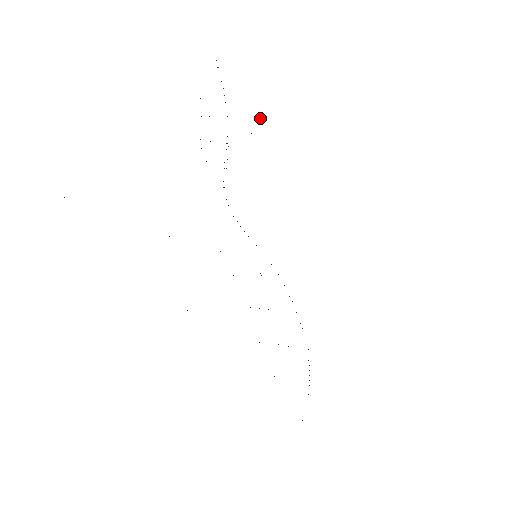
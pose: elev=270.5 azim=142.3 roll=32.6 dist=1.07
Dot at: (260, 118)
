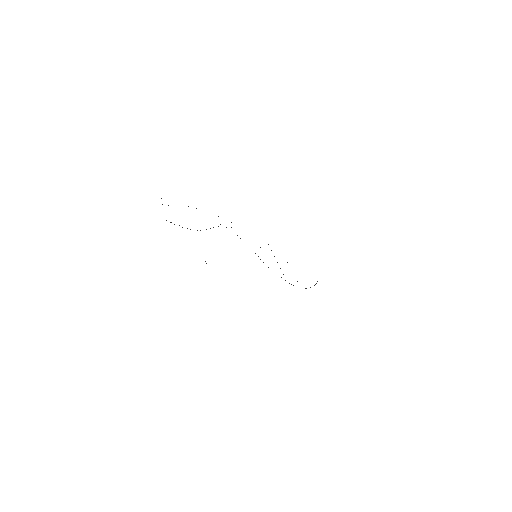
Dot at: occluded
